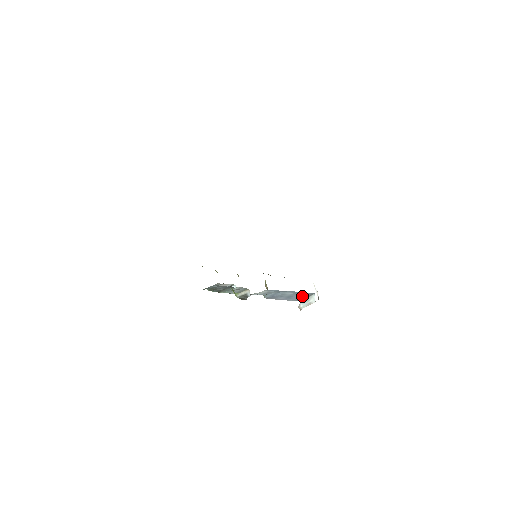
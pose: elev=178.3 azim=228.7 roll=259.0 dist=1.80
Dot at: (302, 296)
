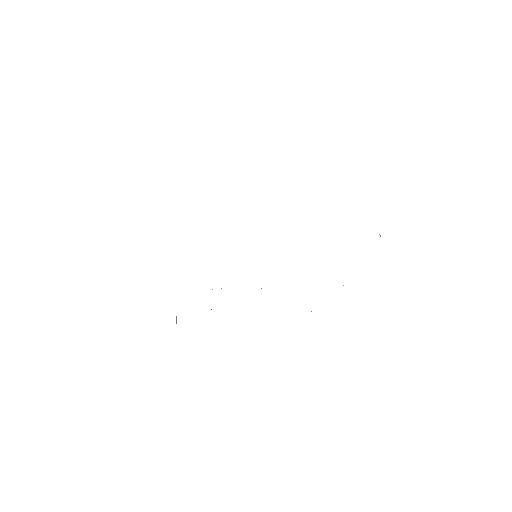
Dot at: occluded
